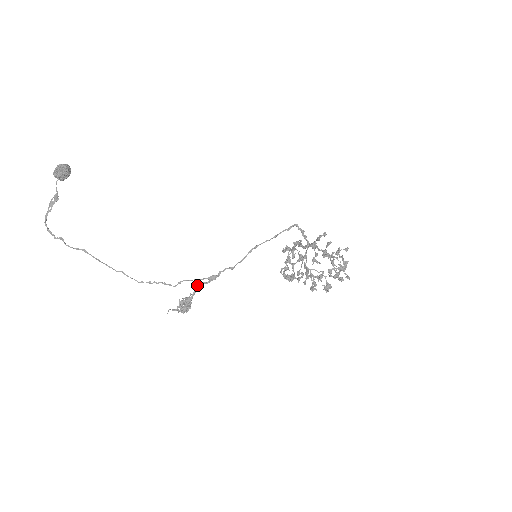
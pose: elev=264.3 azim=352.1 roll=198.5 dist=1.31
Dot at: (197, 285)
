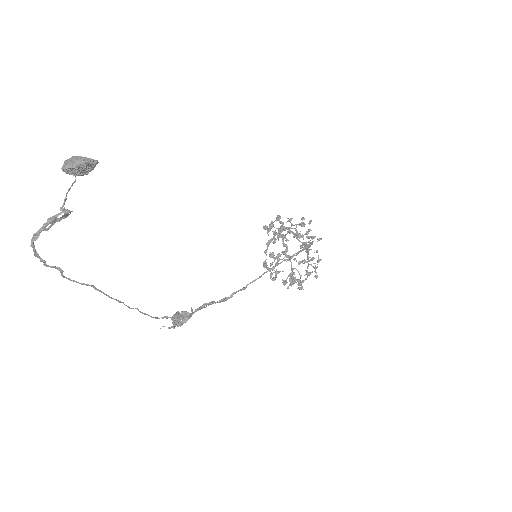
Dot at: (204, 304)
